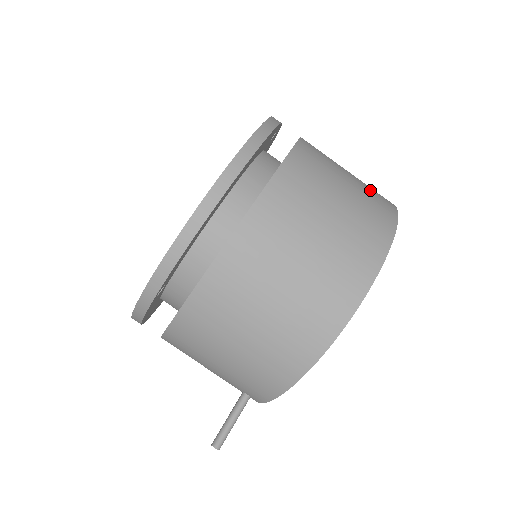
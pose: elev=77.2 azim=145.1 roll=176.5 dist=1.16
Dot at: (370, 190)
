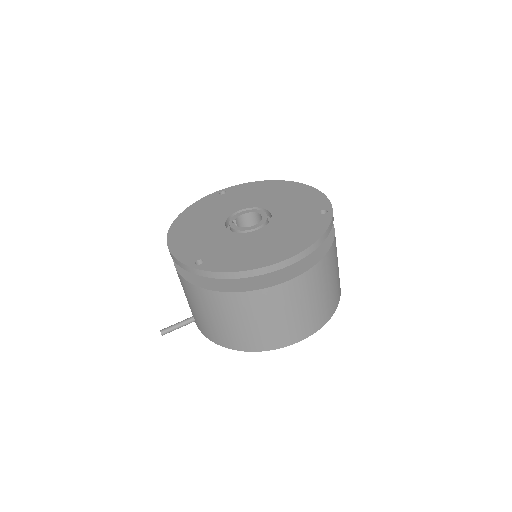
Dot at: (337, 288)
